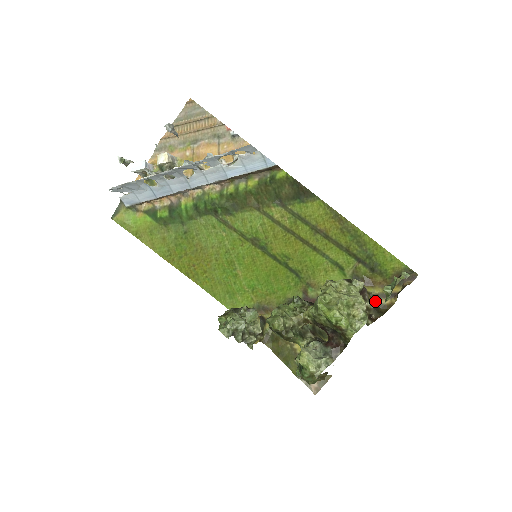
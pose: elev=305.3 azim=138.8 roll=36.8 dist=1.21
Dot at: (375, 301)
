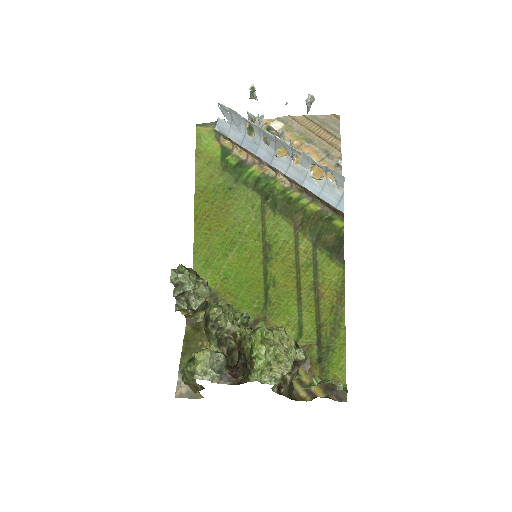
Dot at: (295, 384)
